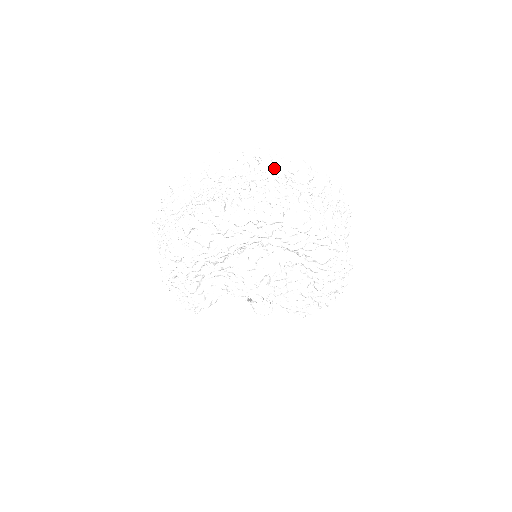
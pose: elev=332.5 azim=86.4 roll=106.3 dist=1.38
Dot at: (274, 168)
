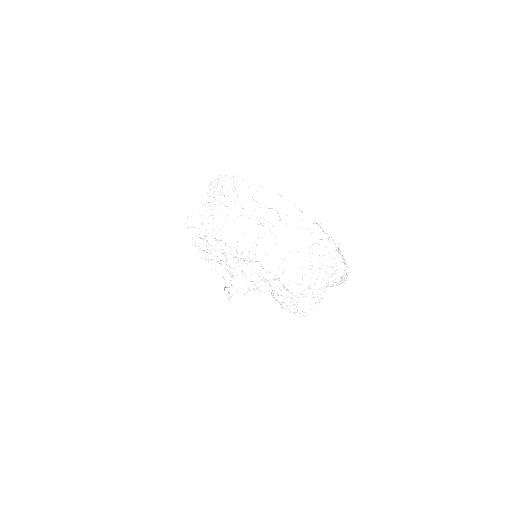
Dot at: (241, 195)
